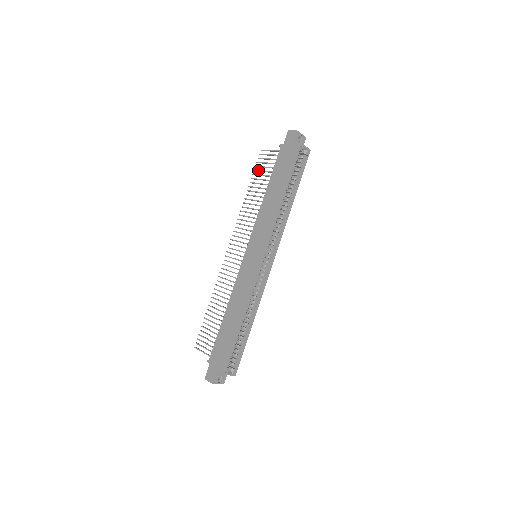
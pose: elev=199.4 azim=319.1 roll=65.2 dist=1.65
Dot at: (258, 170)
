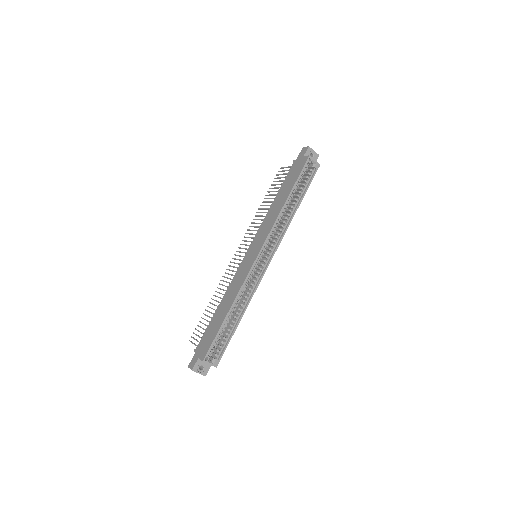
Dot at: (274, 184)
